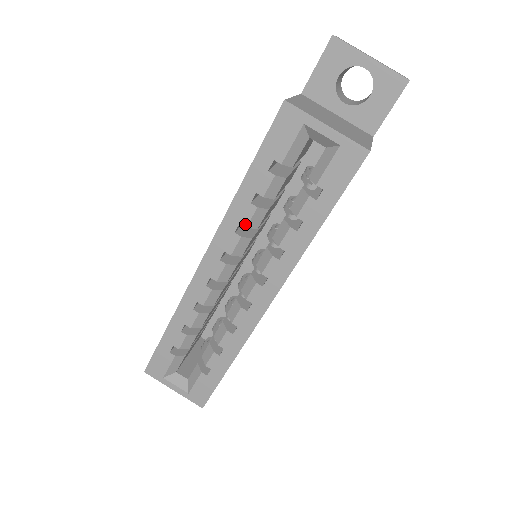
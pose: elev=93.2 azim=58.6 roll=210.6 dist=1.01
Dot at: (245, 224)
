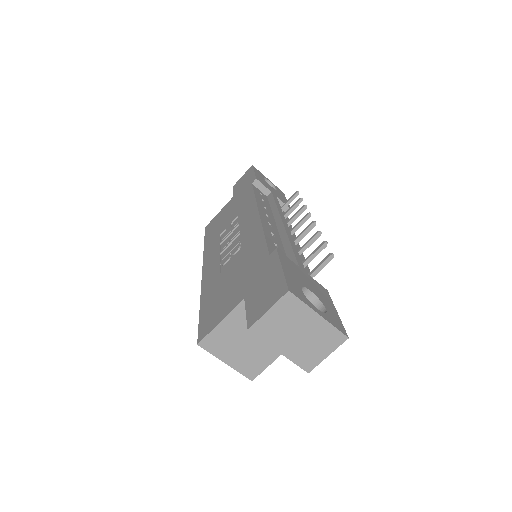
Dot at: occluded
